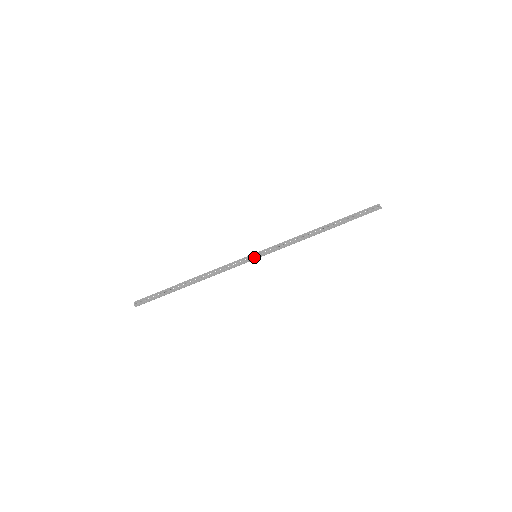
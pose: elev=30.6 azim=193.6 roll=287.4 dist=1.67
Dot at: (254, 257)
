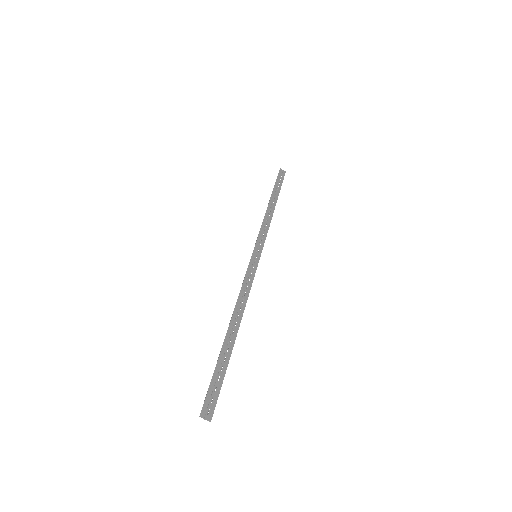
Dot at: (257, 258)
